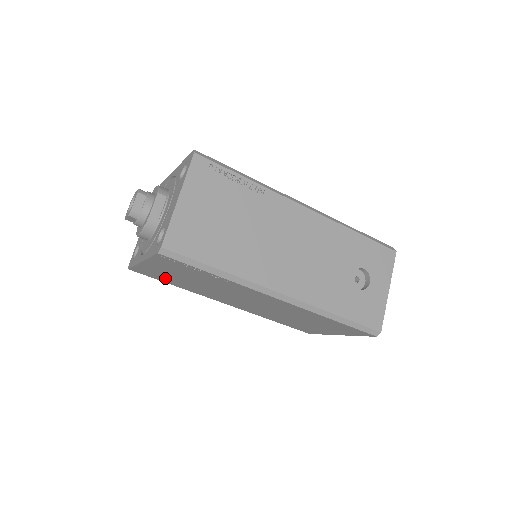
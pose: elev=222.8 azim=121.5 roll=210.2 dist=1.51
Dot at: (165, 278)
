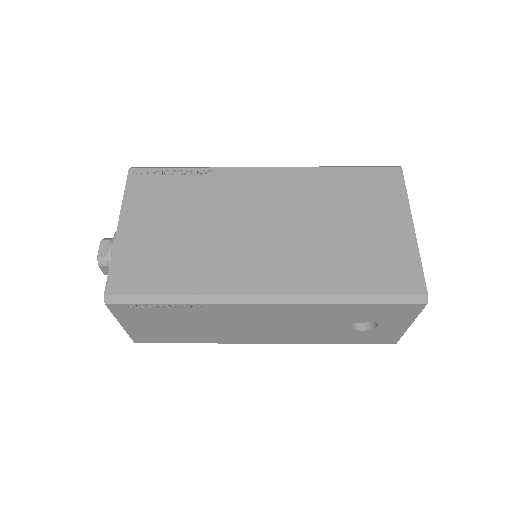
Dot at: occluded
